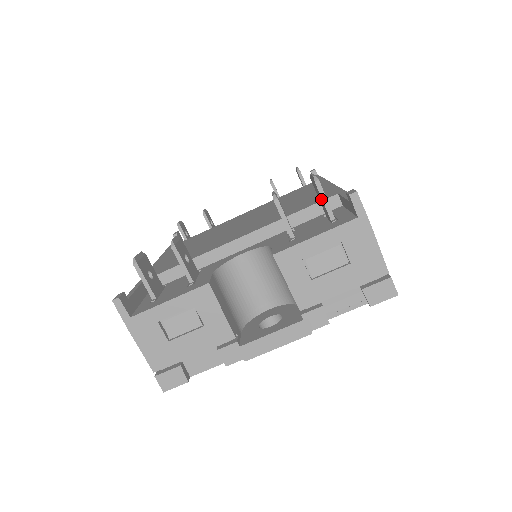
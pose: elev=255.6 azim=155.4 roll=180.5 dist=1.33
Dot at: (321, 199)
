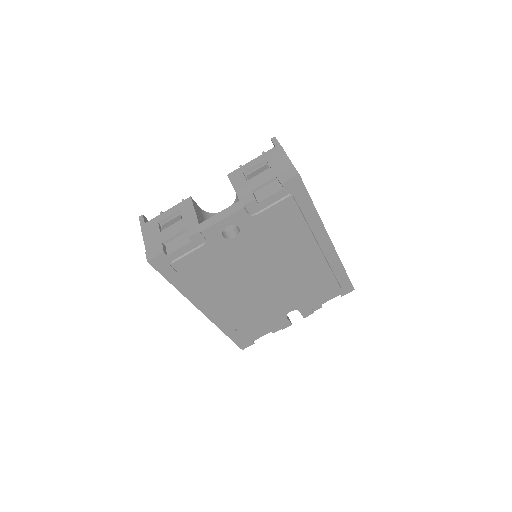
Dot at: occluded
